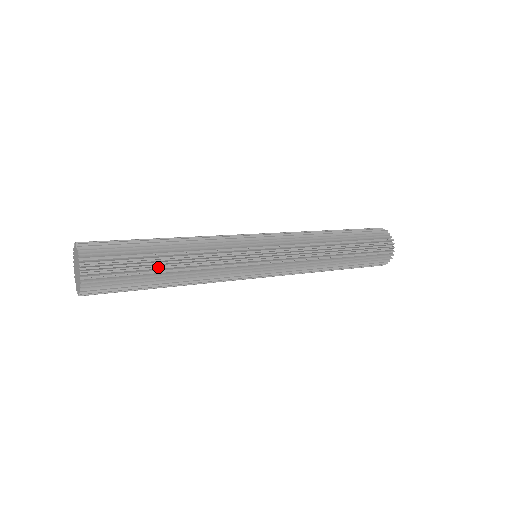
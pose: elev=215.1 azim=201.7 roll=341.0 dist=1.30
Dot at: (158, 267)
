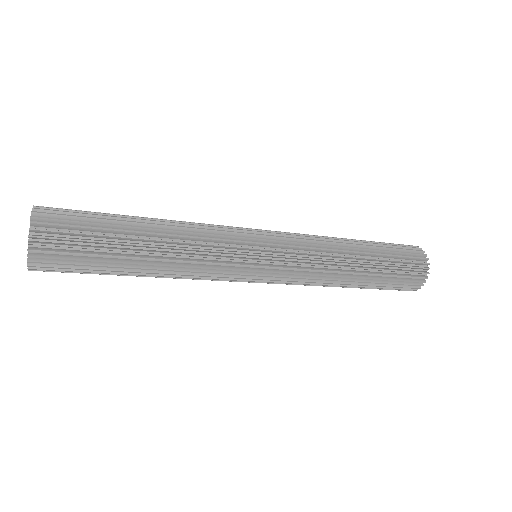
Dot at: (129, 230)
